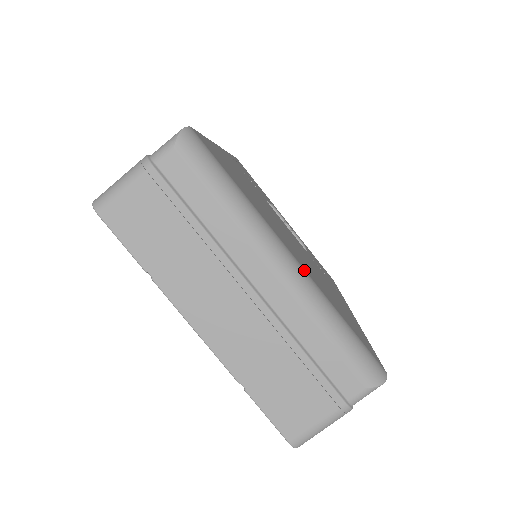
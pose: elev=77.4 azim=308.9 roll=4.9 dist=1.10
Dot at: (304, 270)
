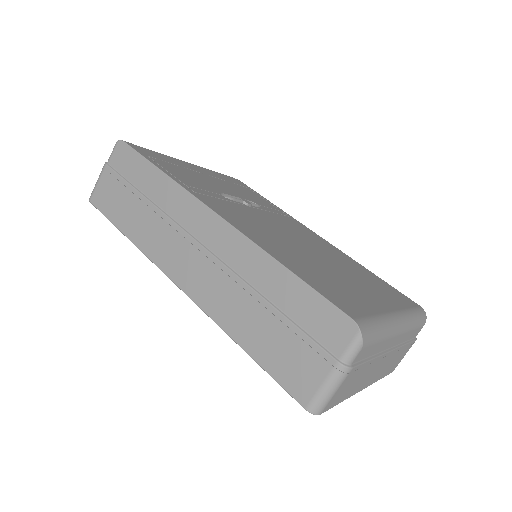
Dot at: (400, 312)
